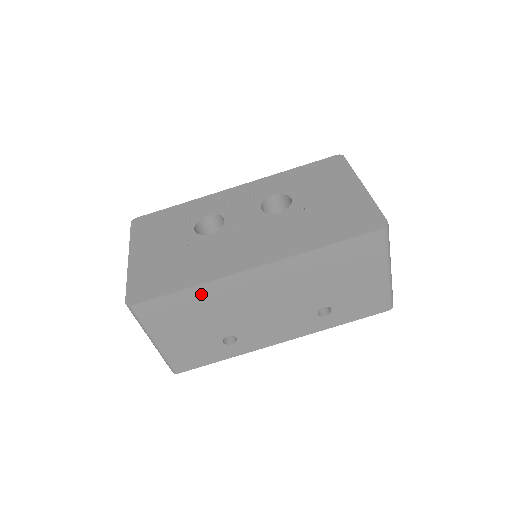
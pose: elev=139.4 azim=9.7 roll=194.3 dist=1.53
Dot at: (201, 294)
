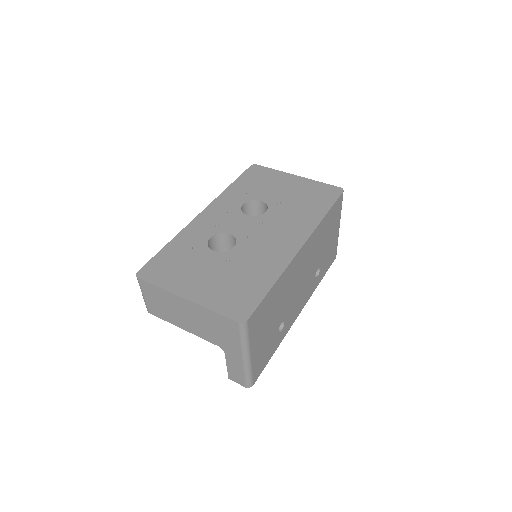
Dot at: (278, 286)
